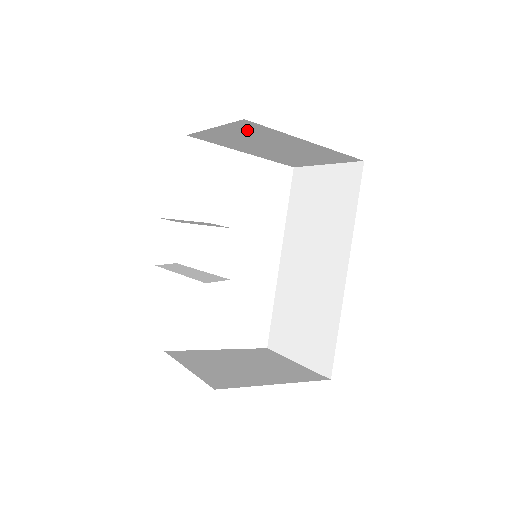
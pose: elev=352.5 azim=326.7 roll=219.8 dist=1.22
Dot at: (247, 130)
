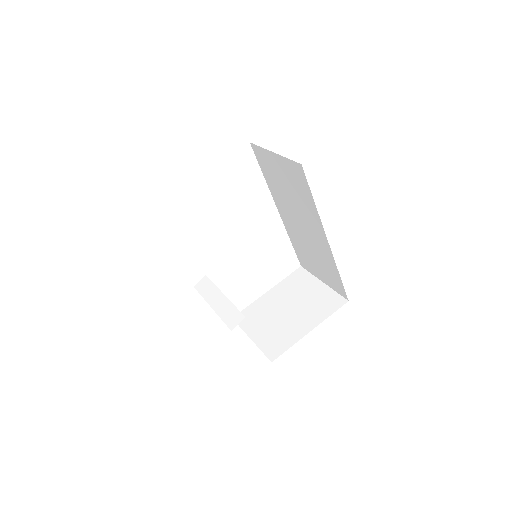
Dot at: occluded
